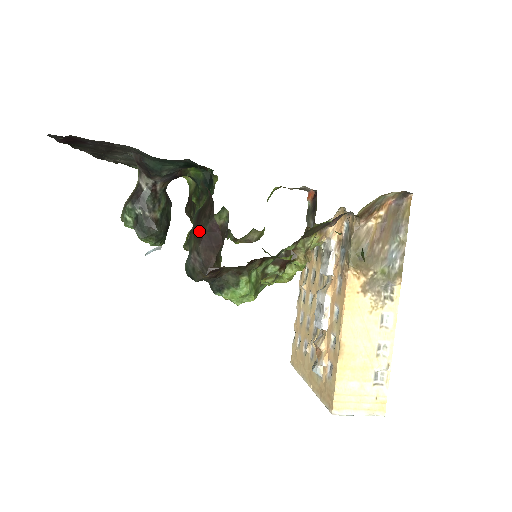
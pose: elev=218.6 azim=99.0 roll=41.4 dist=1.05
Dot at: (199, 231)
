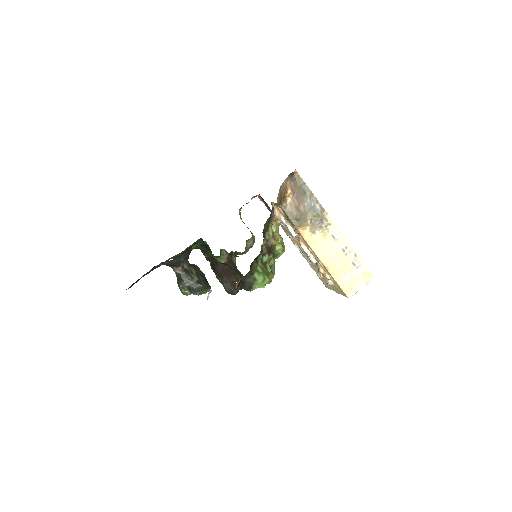
Dot at: (218, 273)
